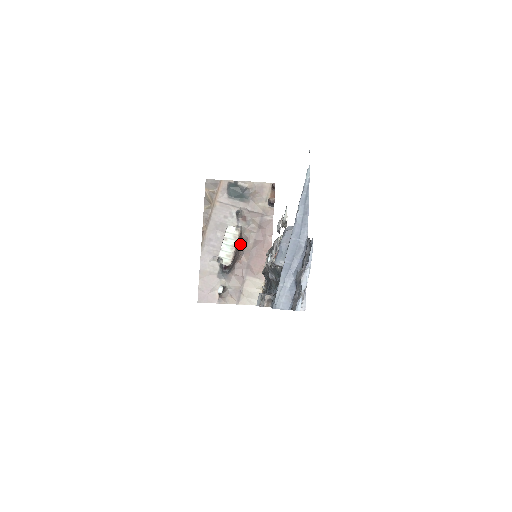
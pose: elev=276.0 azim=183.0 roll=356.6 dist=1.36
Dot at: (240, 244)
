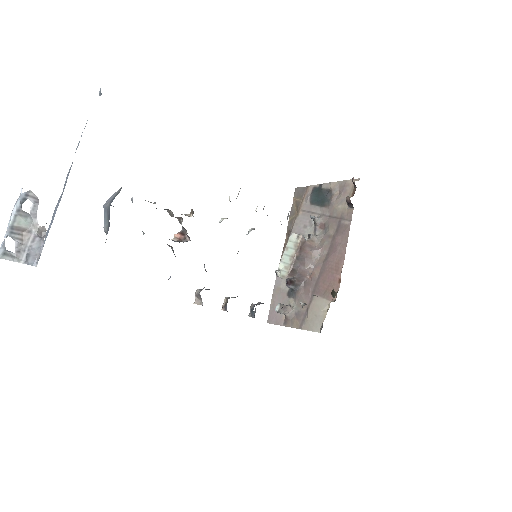
Dot at: (307, 255)
